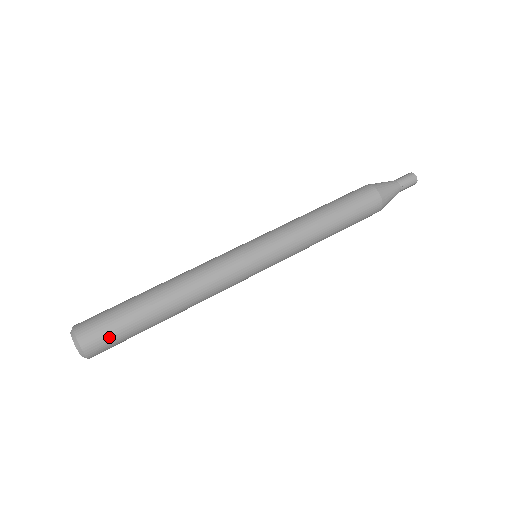
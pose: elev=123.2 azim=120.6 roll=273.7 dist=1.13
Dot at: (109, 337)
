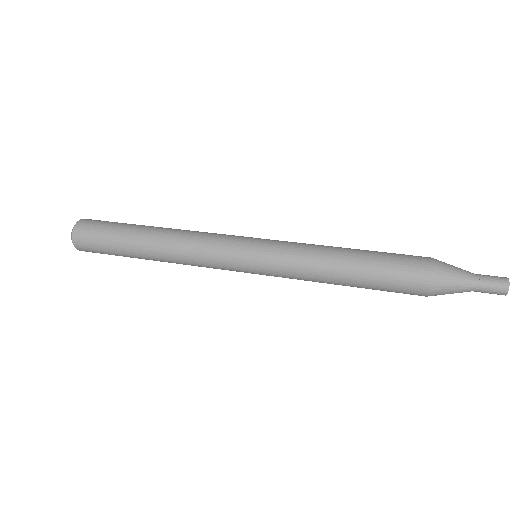
Dot at: (94, 243)
